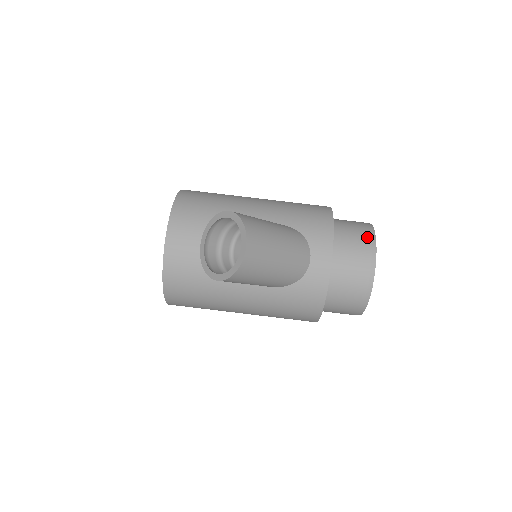
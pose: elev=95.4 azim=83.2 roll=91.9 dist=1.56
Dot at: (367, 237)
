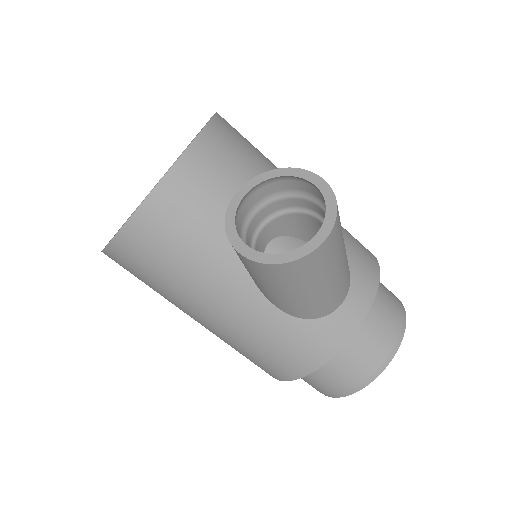
Dot at: (399, 310)
